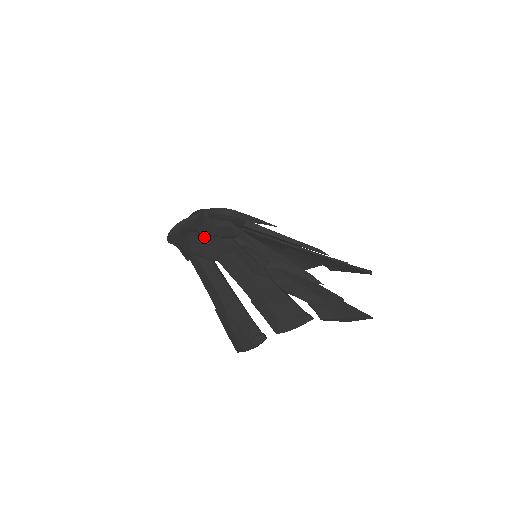
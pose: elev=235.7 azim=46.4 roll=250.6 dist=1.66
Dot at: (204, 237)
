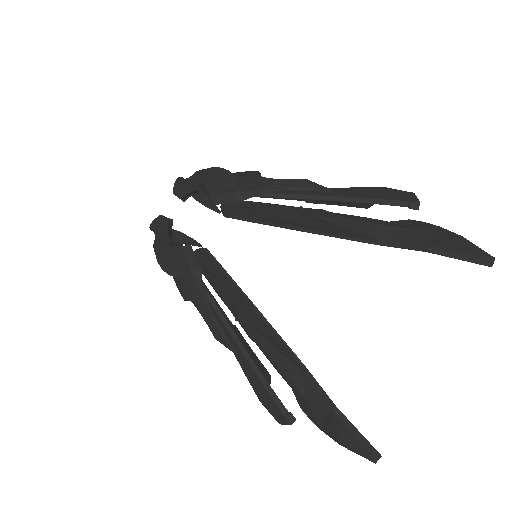
Dot at: occluded
